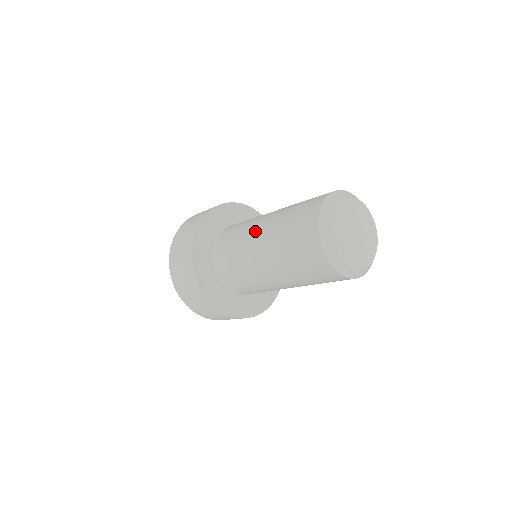
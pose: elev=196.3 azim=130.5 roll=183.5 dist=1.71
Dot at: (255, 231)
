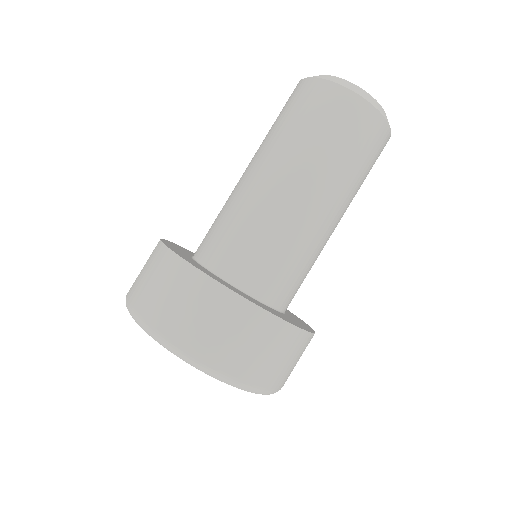
Dot at: occluded
